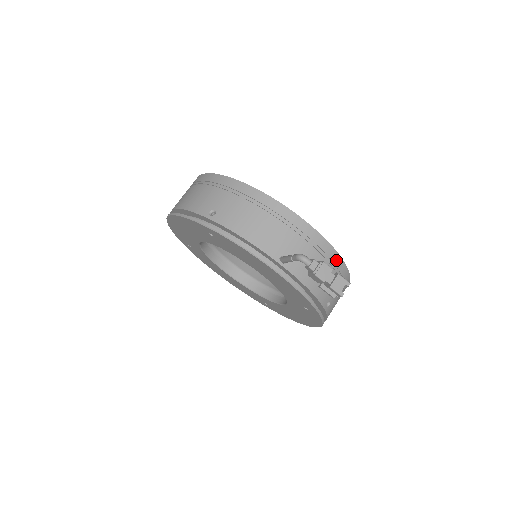
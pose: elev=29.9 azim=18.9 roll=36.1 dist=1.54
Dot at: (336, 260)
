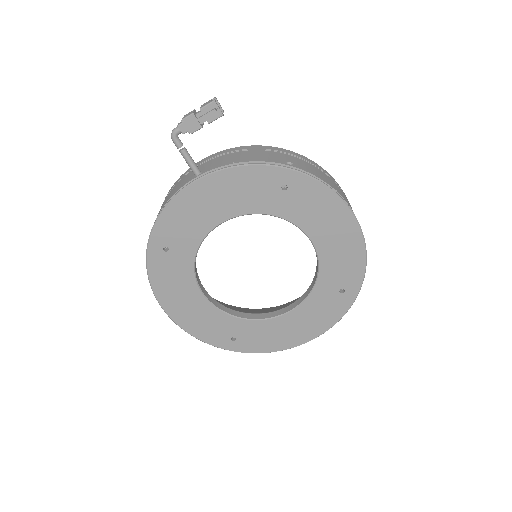
Dot at: (252, 148)
